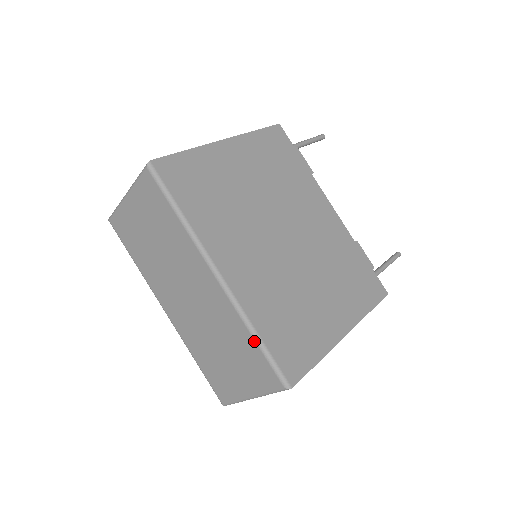
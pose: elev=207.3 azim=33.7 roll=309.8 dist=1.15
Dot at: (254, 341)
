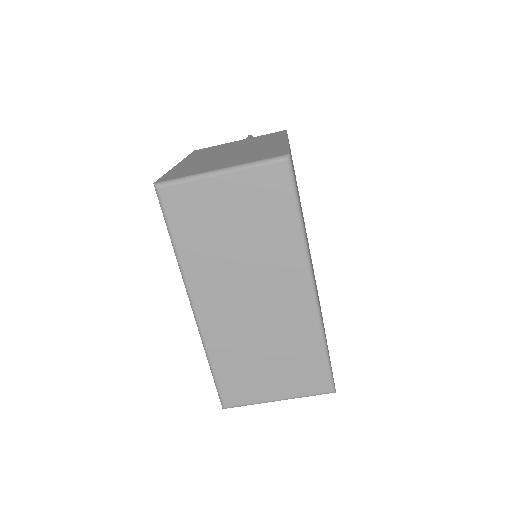
Dot at: (322, 351)
